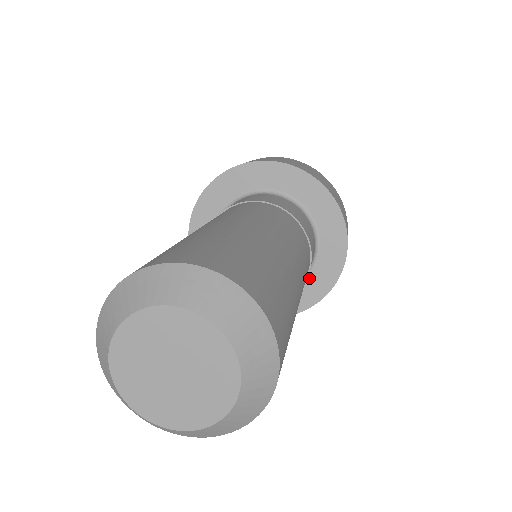
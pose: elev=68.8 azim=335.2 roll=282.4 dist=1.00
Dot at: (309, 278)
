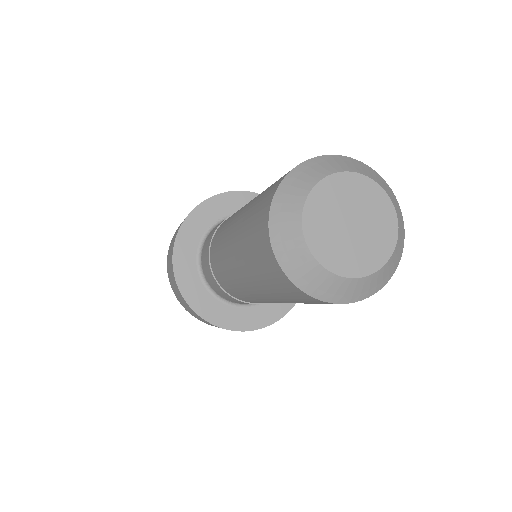
Dot at: (263, 305)
